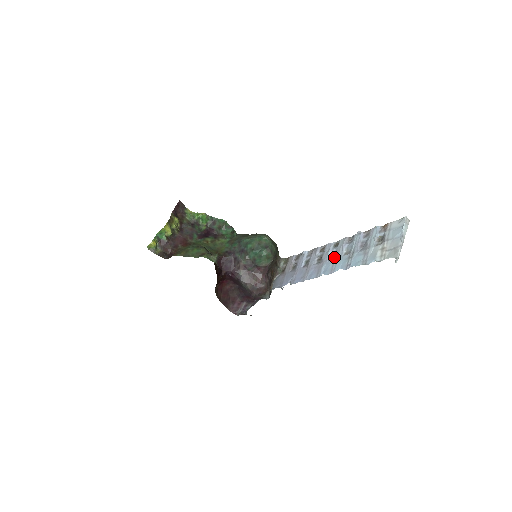
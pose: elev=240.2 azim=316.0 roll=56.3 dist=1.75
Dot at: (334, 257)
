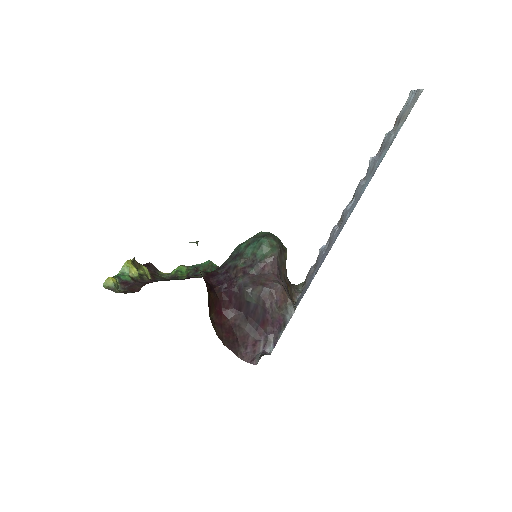
Dot at: (355, 198)
